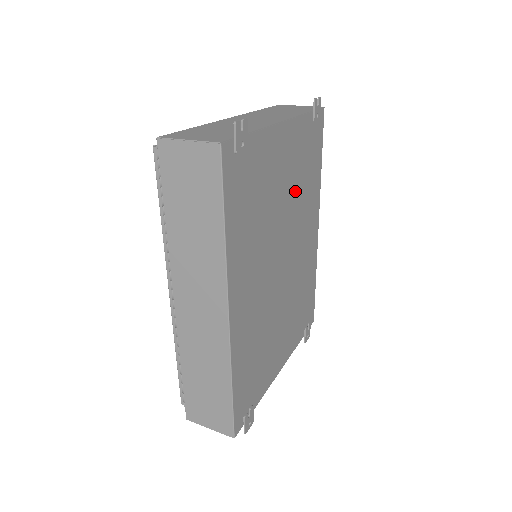
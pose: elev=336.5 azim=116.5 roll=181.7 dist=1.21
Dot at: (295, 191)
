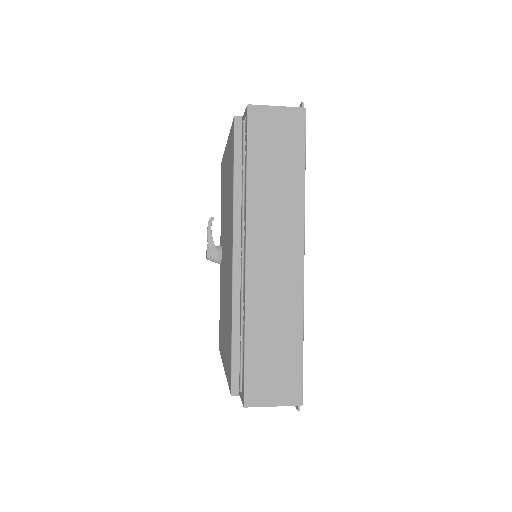
Dot at: occluded
